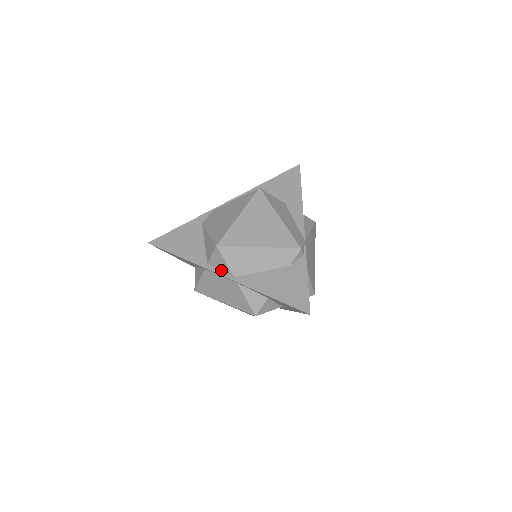
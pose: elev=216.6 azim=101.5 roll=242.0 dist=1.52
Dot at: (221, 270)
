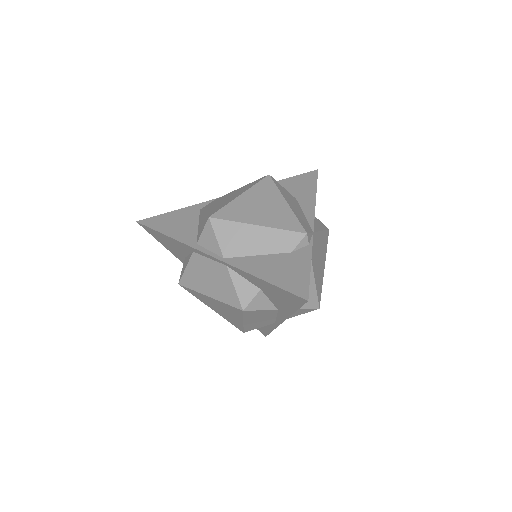
Dot at: (210, 250)
